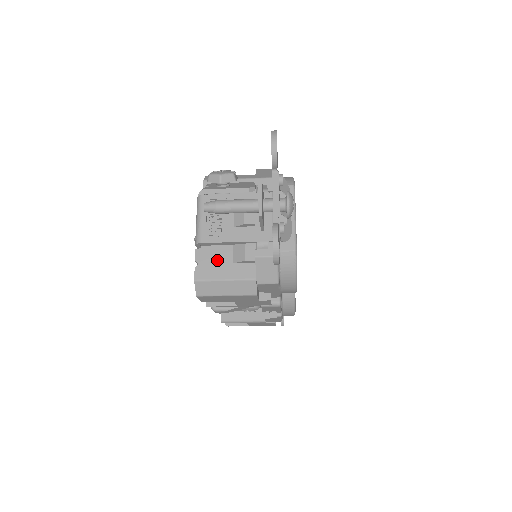
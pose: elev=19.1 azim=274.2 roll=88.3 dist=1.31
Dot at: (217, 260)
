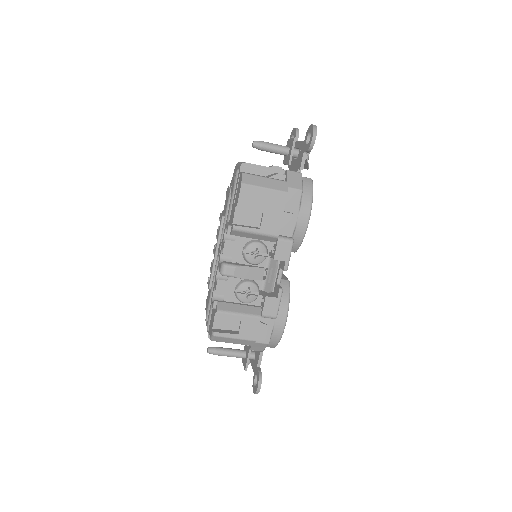
Dot at: occluded
